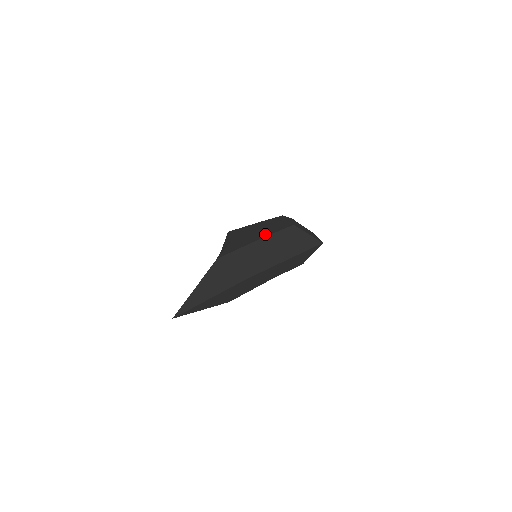
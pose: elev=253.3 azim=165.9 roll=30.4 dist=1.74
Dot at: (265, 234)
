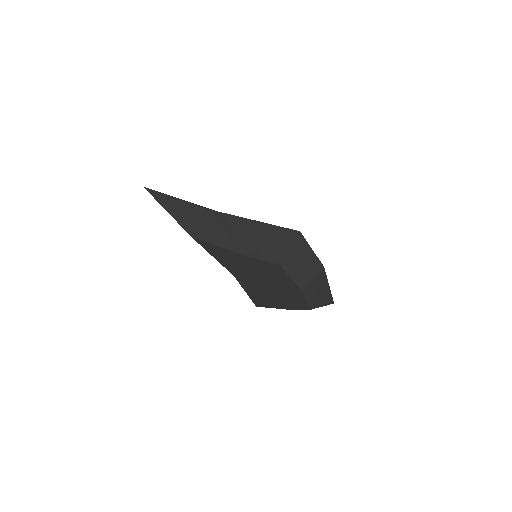
Dot at: occluded
